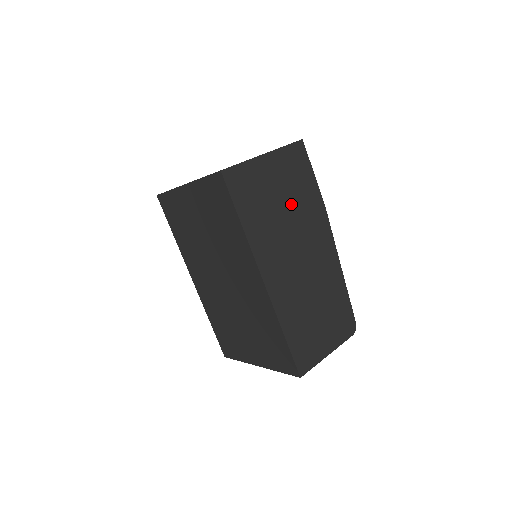
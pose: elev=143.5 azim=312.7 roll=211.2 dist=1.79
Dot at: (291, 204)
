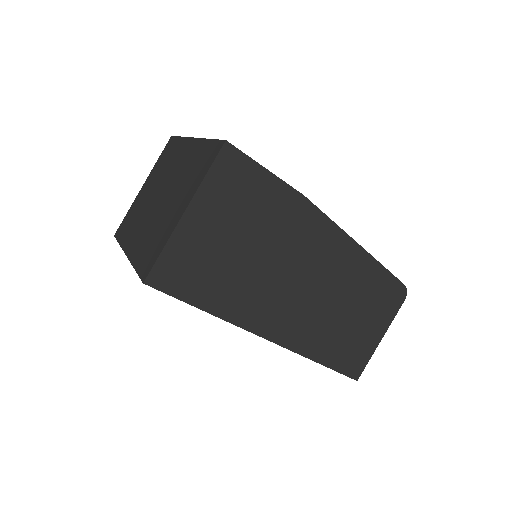
Dot at: (257, 237)
